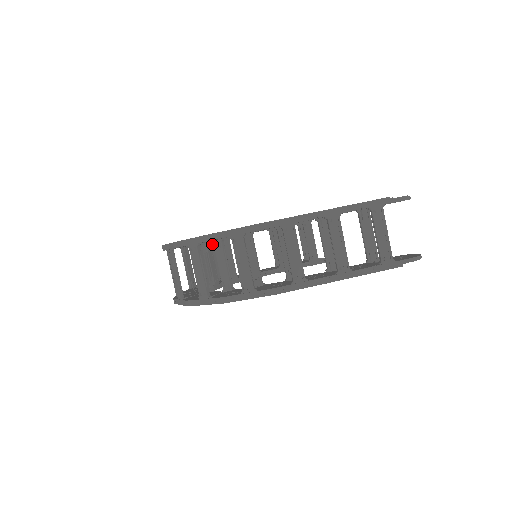
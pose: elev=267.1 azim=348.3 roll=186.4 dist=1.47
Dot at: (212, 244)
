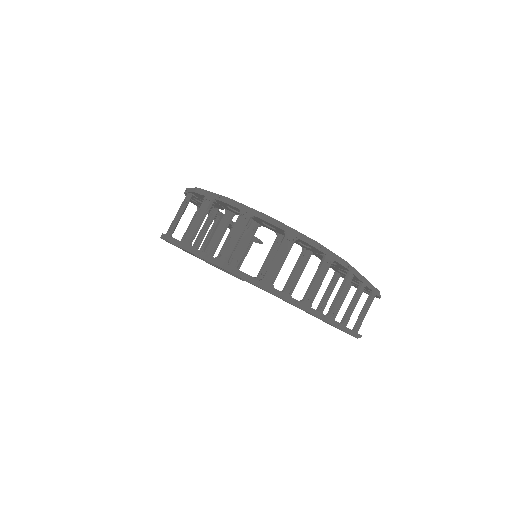
Dot at: occluded
